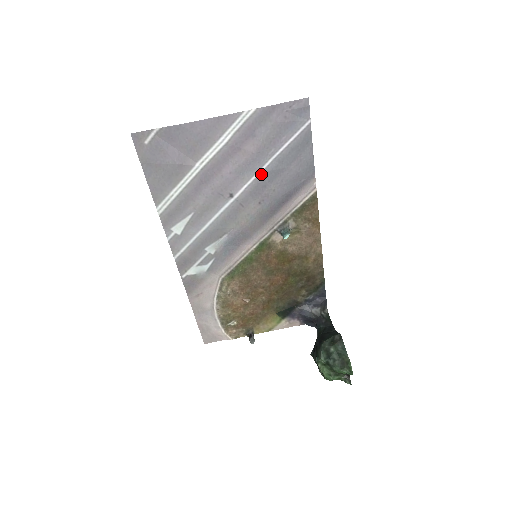
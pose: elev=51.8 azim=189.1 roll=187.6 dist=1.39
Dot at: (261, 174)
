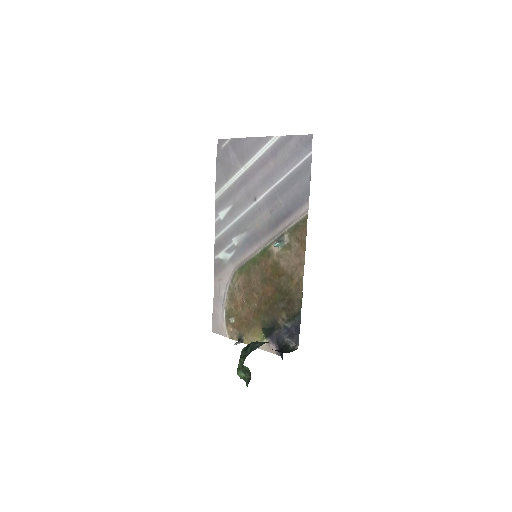
Dot at: (275, 187)
